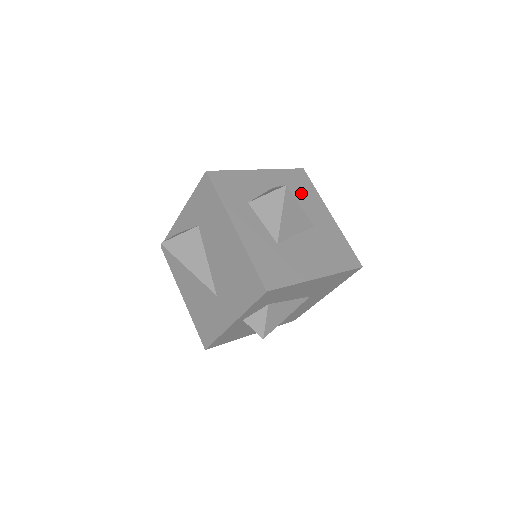
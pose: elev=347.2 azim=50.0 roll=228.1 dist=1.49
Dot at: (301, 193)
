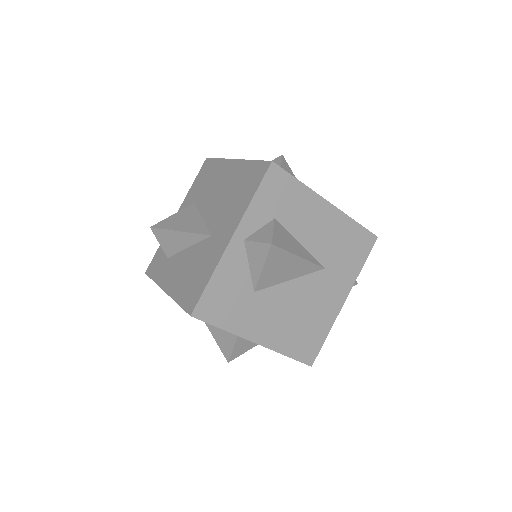
Dot at: occluded
